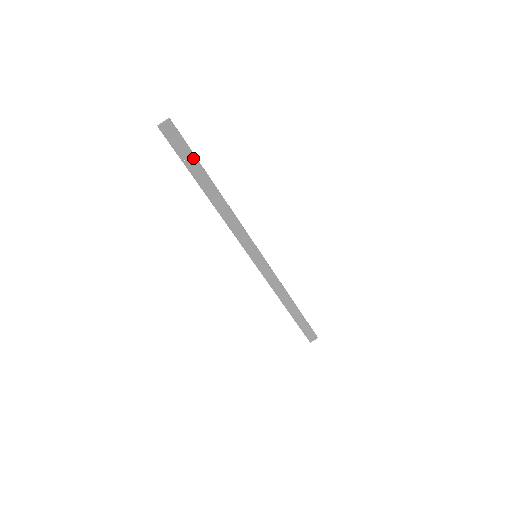
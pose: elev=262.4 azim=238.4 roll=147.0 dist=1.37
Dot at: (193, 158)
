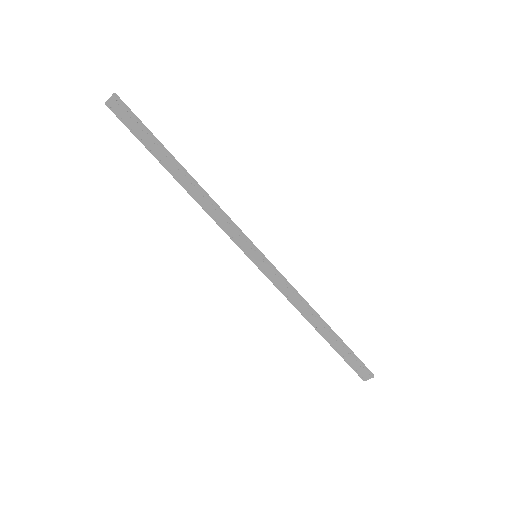
Dot at: (149, 136)
